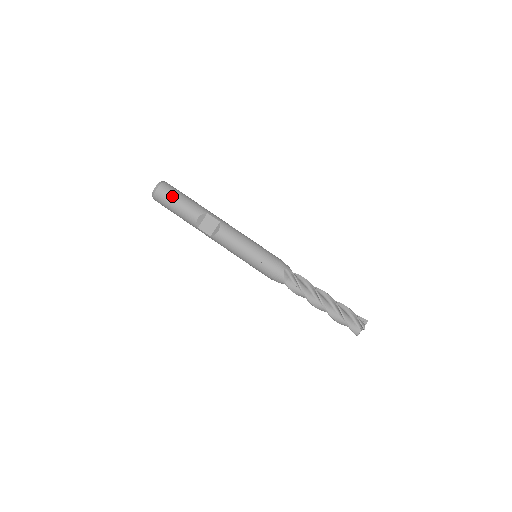
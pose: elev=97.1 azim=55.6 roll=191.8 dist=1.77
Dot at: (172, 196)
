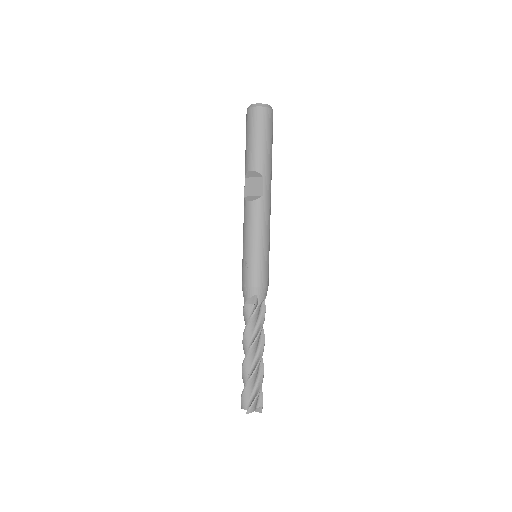
Dot at: (256, 128)
